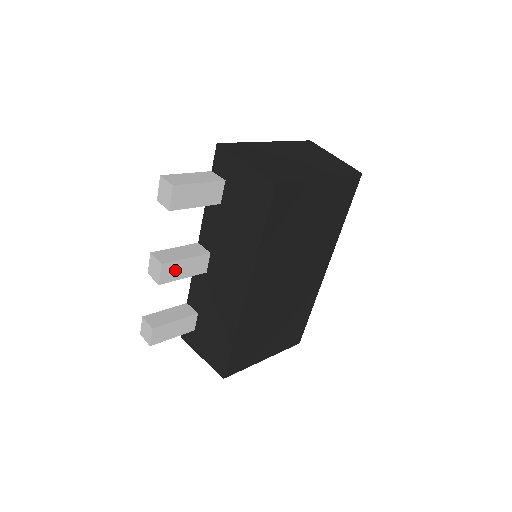
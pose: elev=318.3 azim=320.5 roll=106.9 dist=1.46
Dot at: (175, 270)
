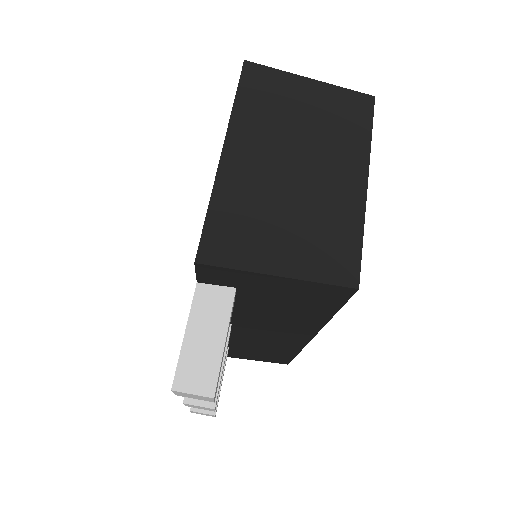
Dot at: occluded
